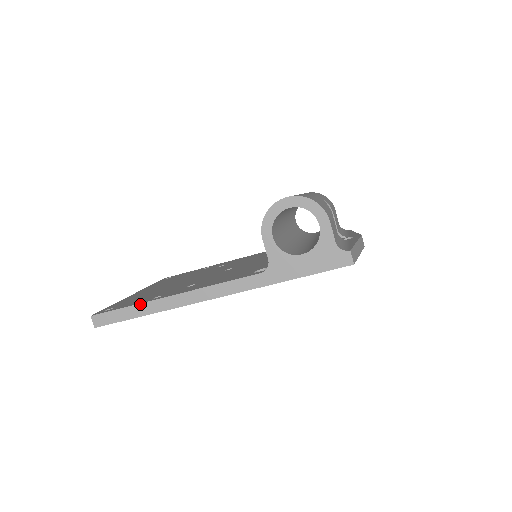
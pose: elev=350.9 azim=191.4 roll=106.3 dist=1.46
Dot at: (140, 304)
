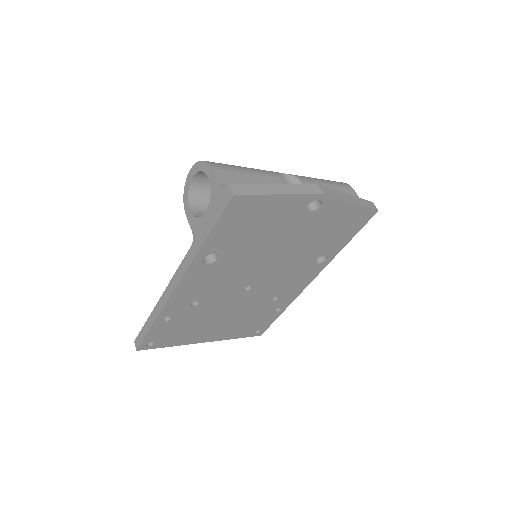
Dot at: (149, 317)
